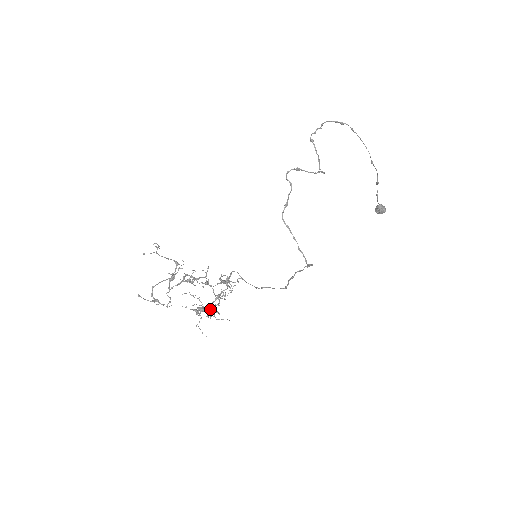
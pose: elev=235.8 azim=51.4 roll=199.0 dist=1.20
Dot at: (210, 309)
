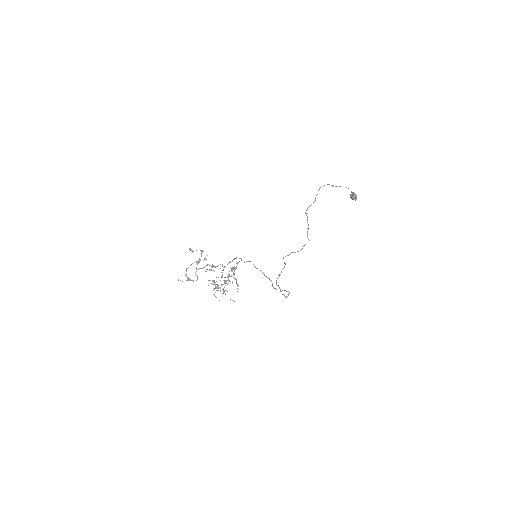
Dot at: (223, 290)
